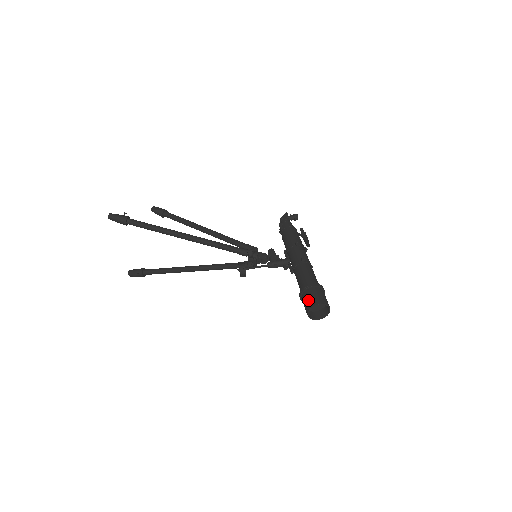
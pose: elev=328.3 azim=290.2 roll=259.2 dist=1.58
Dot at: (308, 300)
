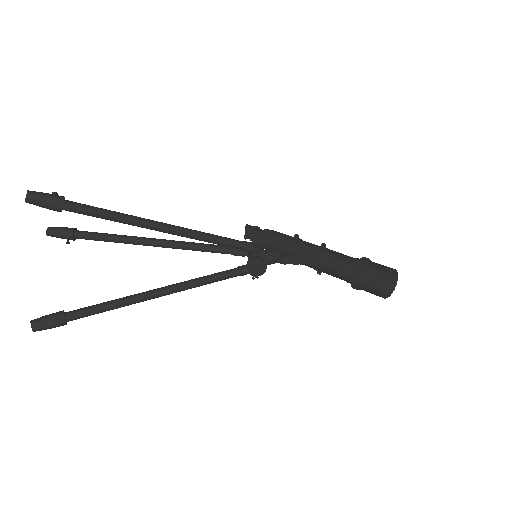
Dot at: (375, 271)
